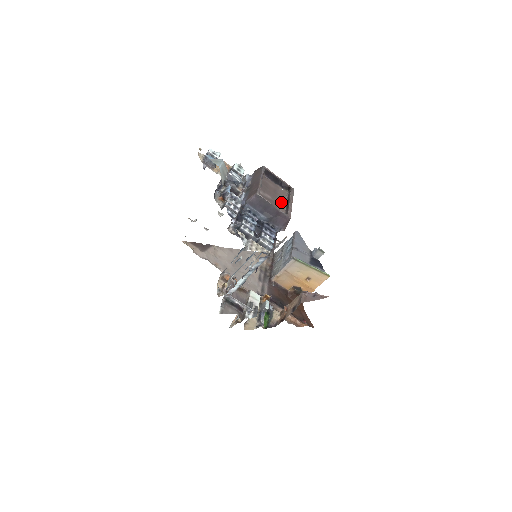
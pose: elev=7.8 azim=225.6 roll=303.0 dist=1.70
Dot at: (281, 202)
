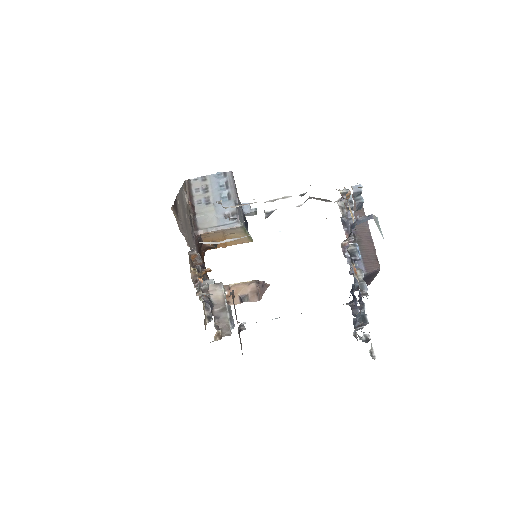
Dot at: occluded
